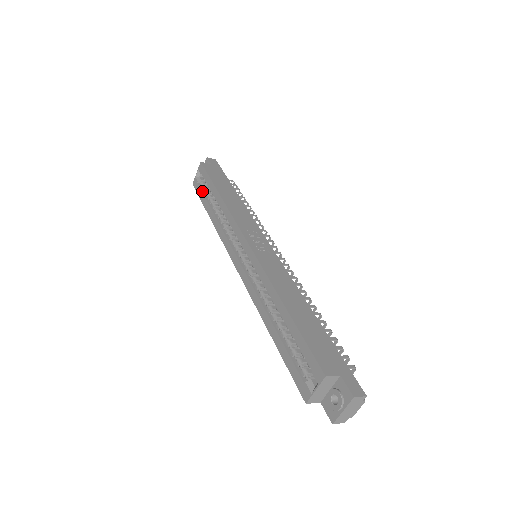
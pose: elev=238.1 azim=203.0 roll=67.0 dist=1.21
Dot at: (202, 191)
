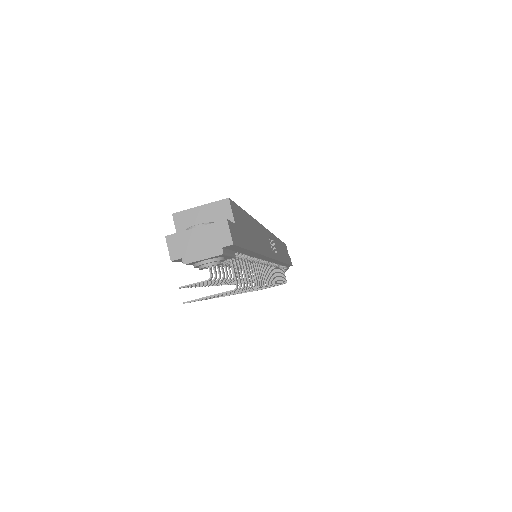
Dot at: occluded
